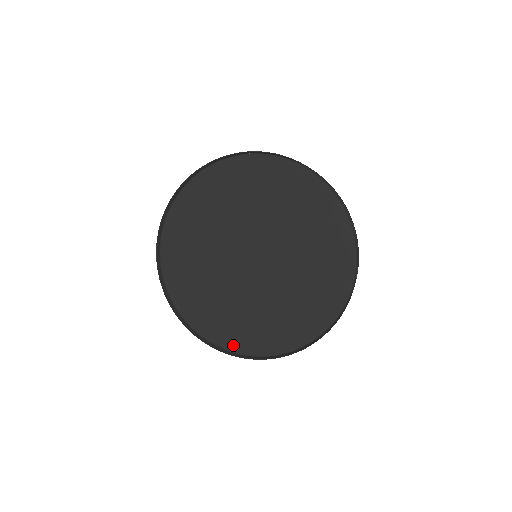
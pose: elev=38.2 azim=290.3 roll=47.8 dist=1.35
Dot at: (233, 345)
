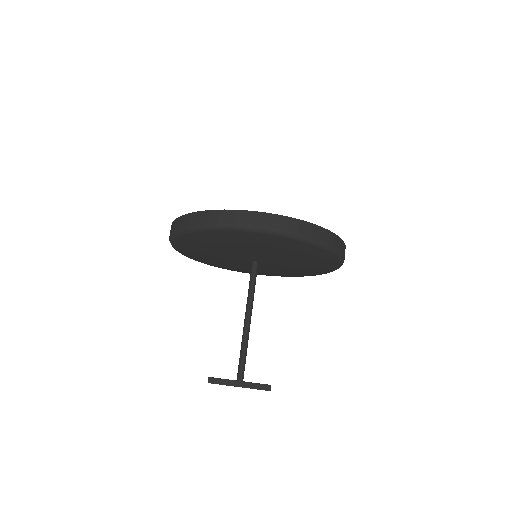
Dot at: occluded
